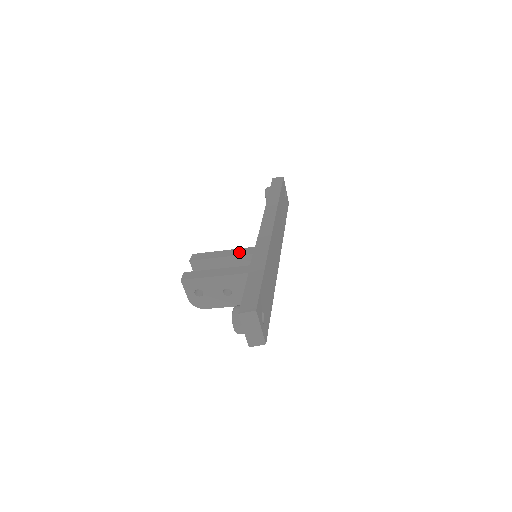
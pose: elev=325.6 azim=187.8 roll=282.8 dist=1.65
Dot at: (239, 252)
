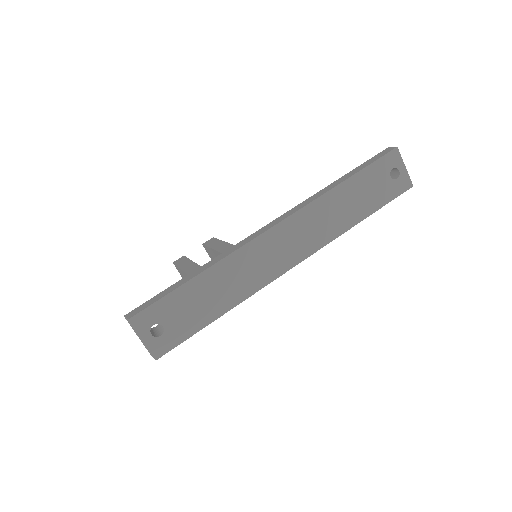
Dot at: (222, 247)
